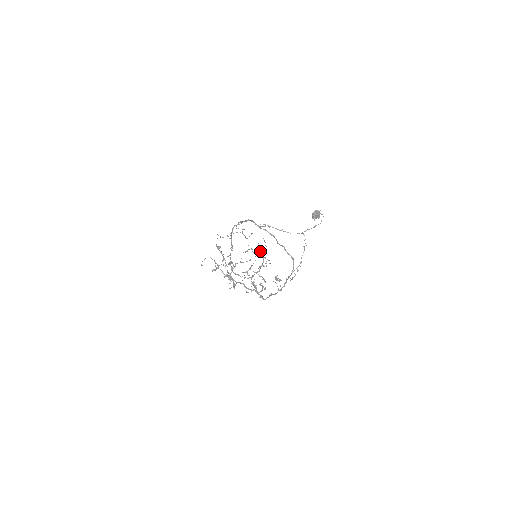
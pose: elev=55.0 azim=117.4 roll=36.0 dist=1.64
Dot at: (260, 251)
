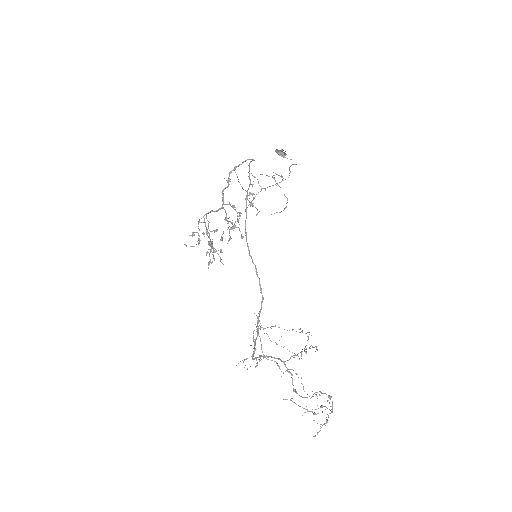
Dot at: occluded
